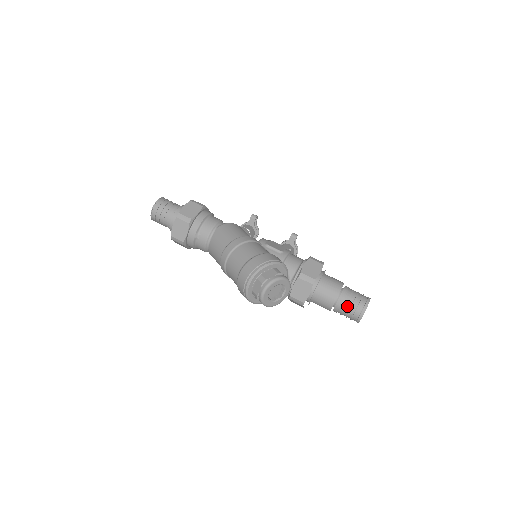
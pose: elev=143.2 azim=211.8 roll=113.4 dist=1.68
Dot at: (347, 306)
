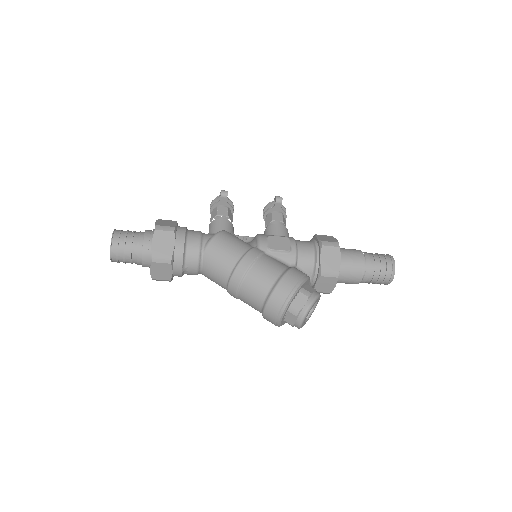
Dot at: (374, 278)
